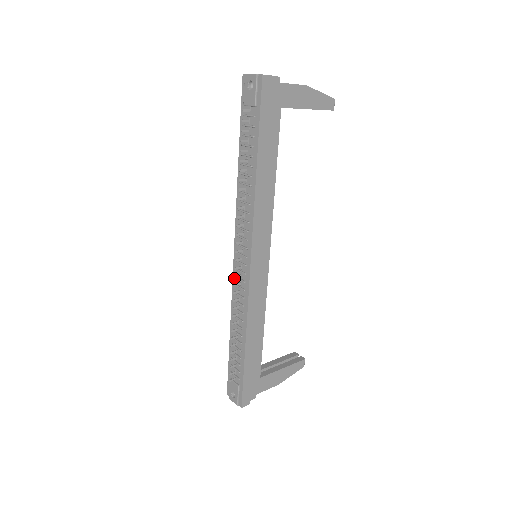
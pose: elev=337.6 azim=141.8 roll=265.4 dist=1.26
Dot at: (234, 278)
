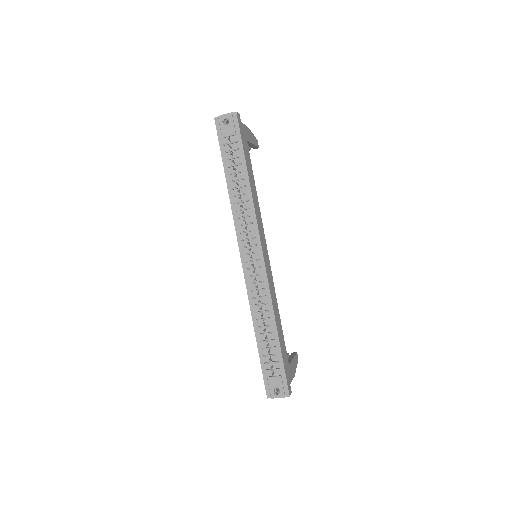
Dot at: (247, 279)
